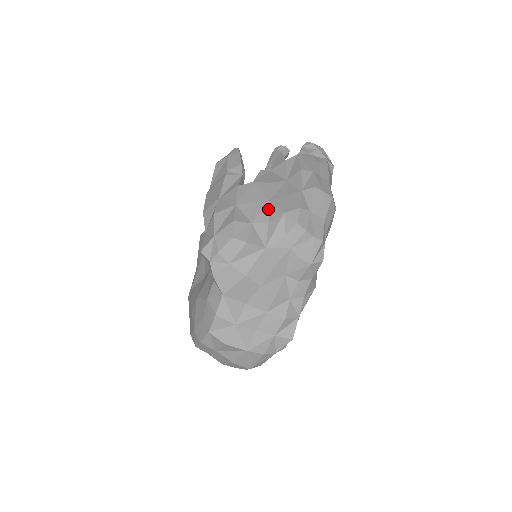
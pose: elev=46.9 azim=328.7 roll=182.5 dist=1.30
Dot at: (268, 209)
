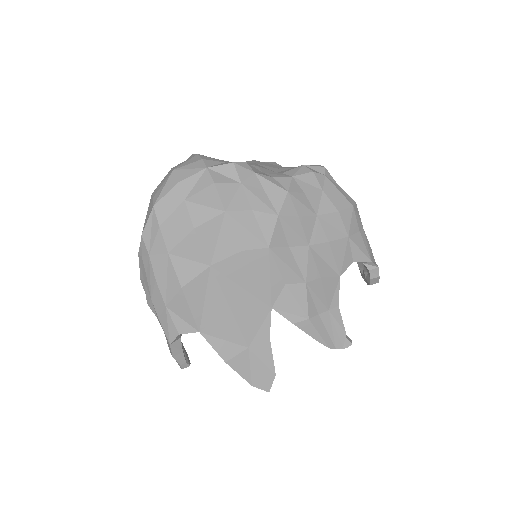
Dot at: occluded
